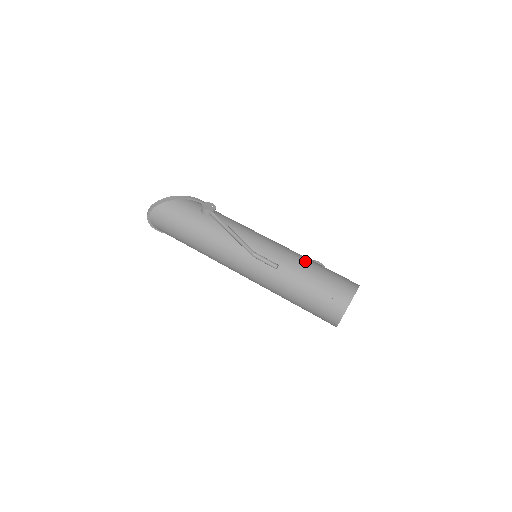
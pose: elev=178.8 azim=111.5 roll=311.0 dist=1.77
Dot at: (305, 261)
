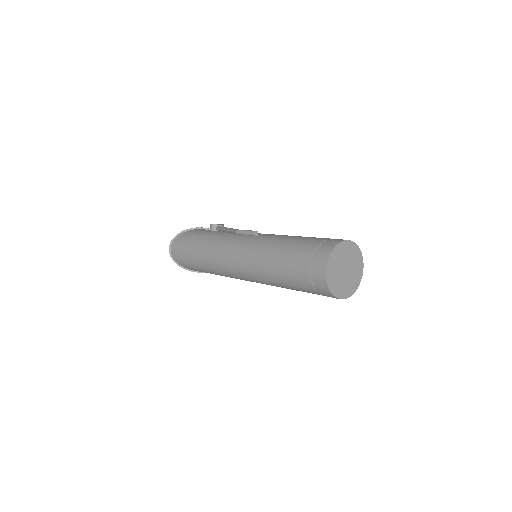
Dot at: occluded
